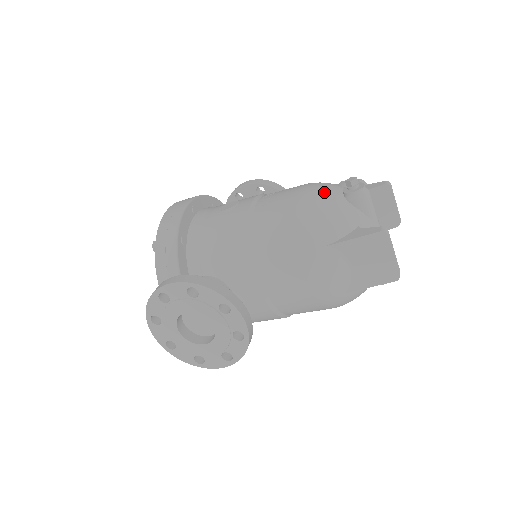
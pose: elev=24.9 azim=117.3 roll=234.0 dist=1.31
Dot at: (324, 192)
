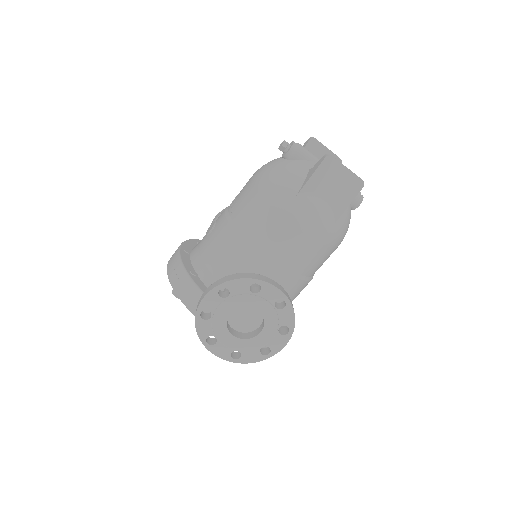
Dot at: (269, 166)
